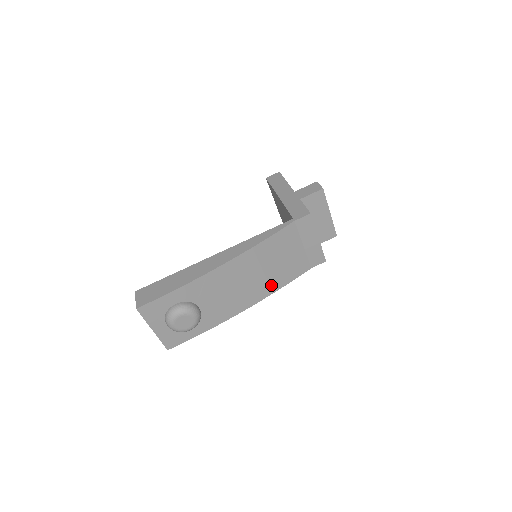
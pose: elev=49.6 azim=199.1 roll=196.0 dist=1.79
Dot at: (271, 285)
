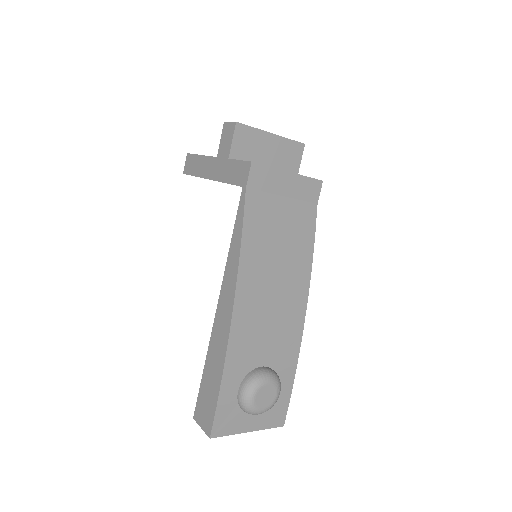
Dot at: (300, 266)
